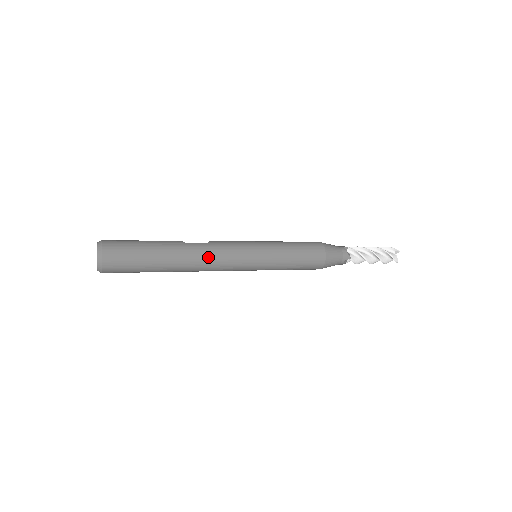
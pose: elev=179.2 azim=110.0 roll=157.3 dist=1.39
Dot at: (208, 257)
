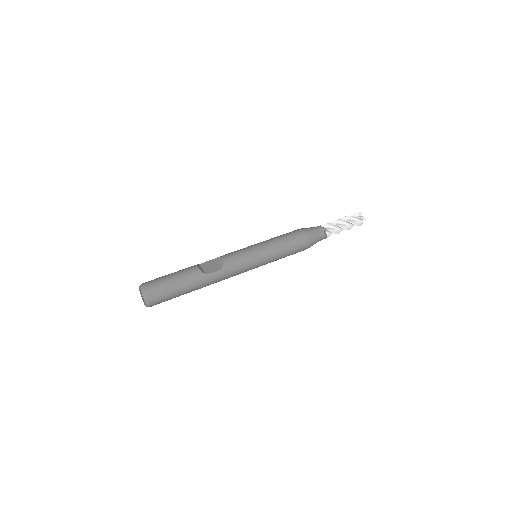
Dot at: (223, 279)
